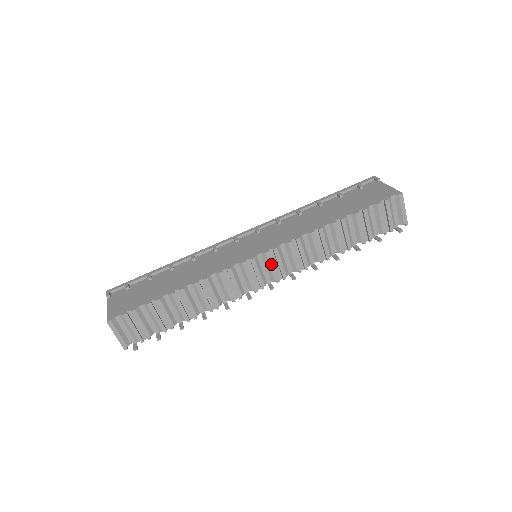
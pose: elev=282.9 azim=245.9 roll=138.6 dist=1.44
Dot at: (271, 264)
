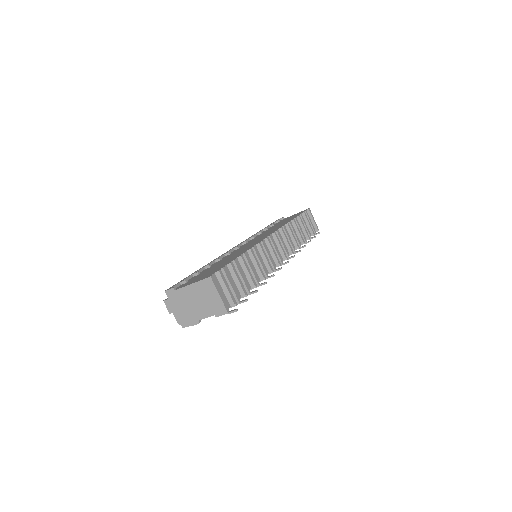
Dot at: (279, 243)
